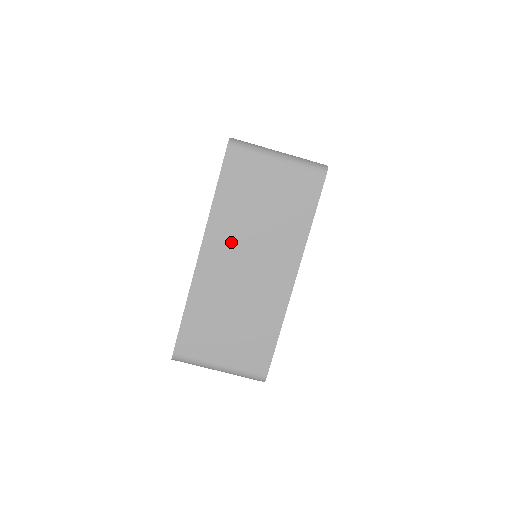
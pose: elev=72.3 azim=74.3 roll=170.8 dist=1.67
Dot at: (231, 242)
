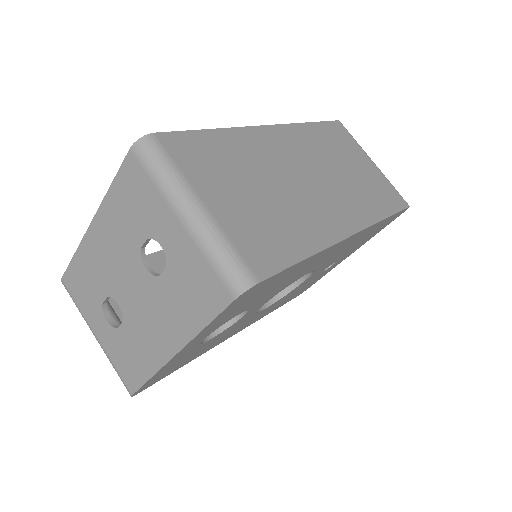
Dot at: (306, 152)
